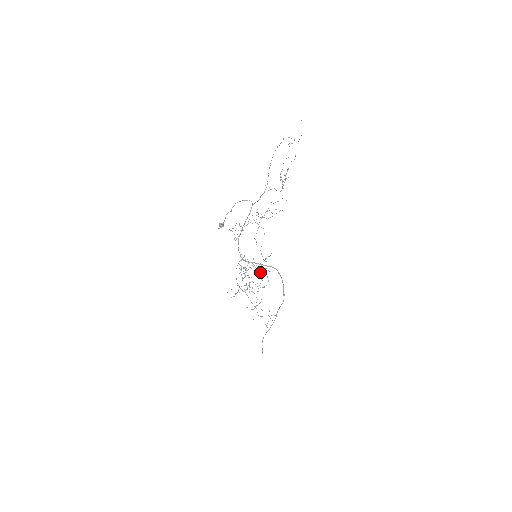
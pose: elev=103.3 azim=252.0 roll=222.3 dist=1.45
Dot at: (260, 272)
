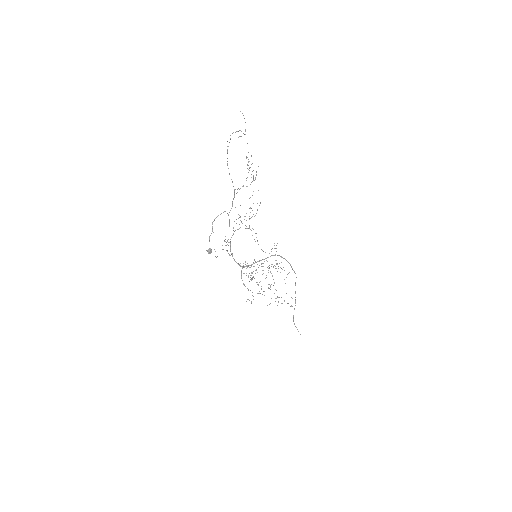
Dot at: occluded
